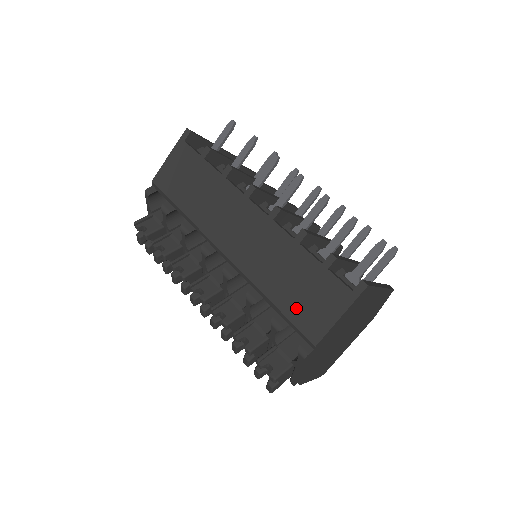
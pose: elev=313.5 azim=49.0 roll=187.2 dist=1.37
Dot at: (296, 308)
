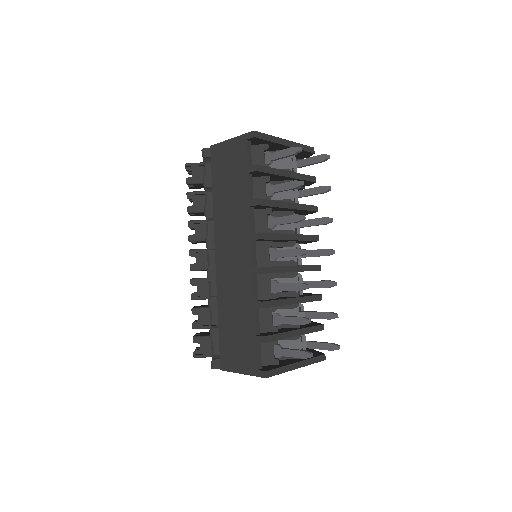
Dot at: (226, 340)
